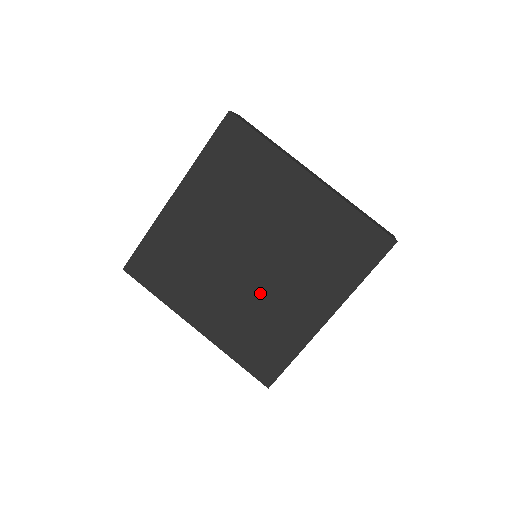
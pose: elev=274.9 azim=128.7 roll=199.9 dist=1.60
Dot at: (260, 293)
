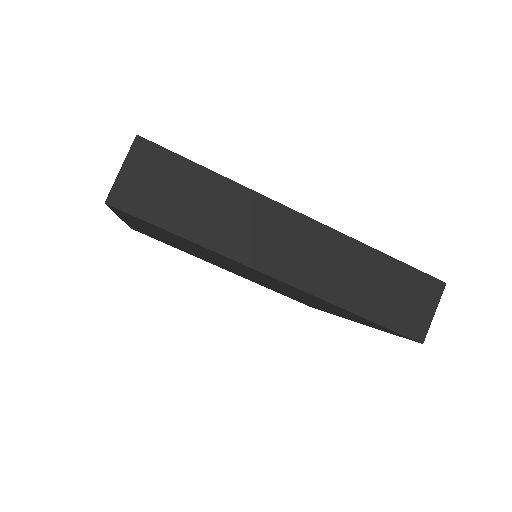
Dot at: occluded
